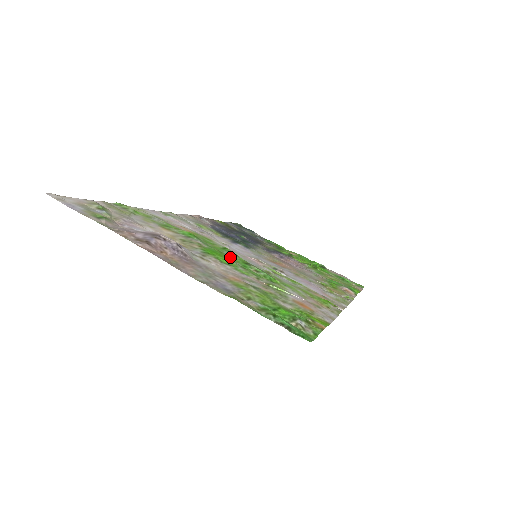
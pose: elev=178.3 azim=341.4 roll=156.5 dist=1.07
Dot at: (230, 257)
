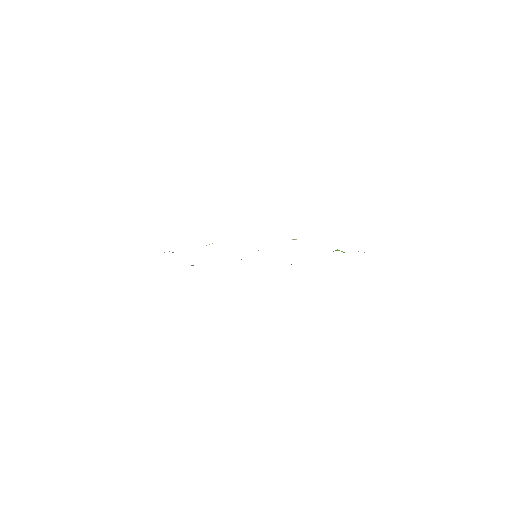
Dot at: occluded
